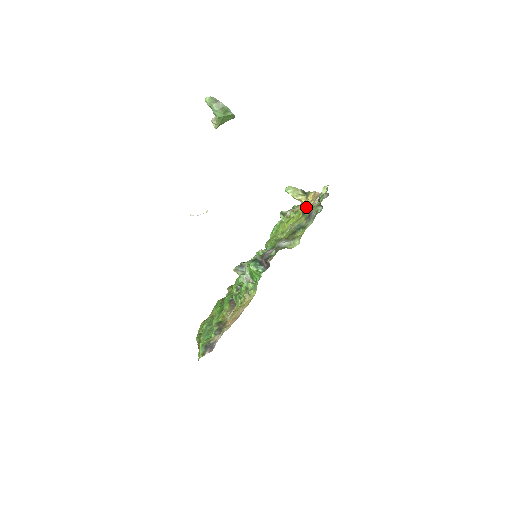
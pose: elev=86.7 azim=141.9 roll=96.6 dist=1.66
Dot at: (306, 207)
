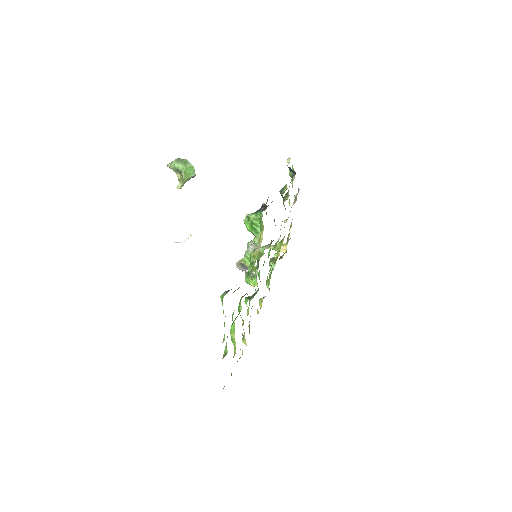
Dot at: (287, 219)
